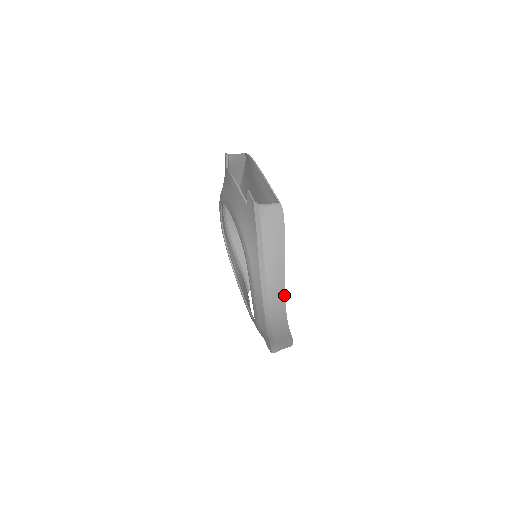
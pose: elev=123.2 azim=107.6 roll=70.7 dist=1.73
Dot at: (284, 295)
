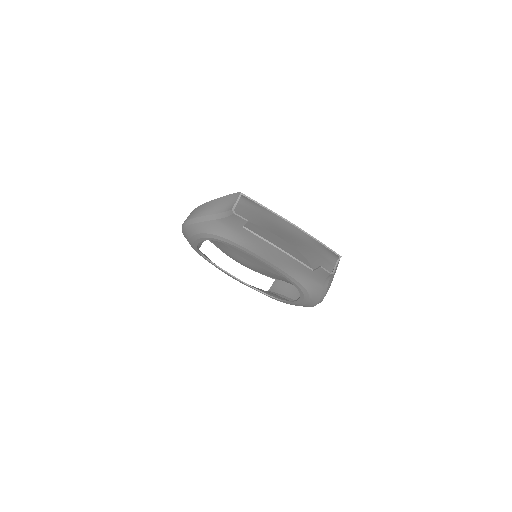
Dot at: occluded
